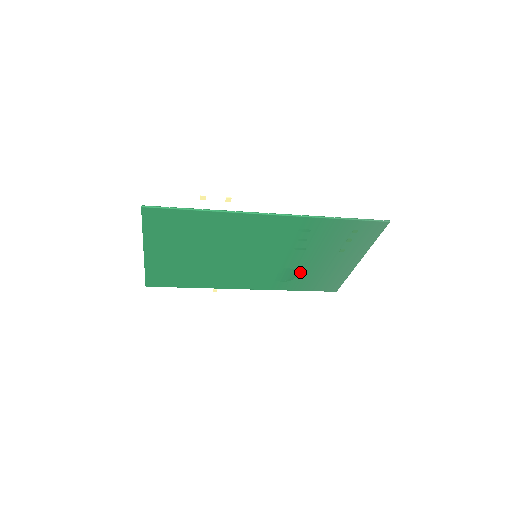
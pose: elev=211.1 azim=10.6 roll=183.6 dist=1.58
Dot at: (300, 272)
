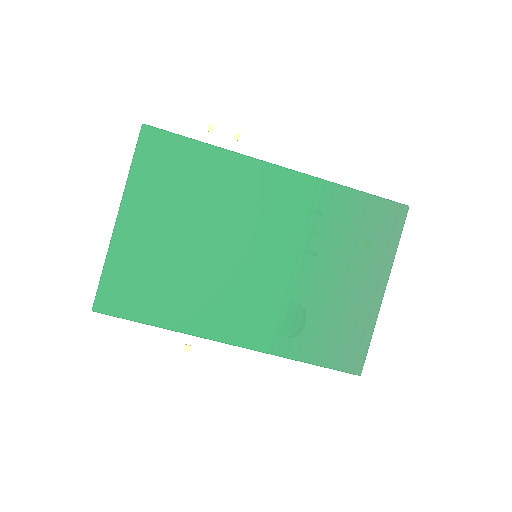
Dot at: (310, 307)
